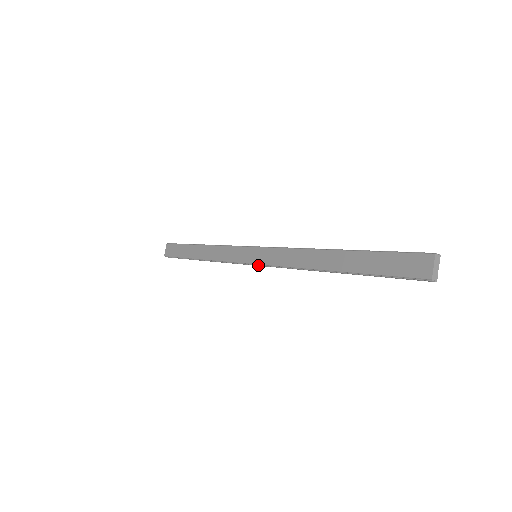
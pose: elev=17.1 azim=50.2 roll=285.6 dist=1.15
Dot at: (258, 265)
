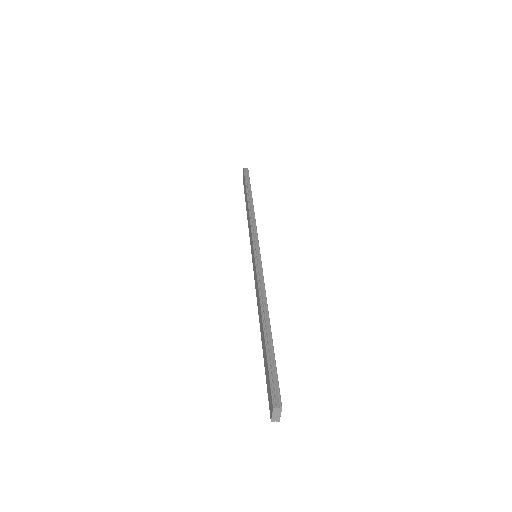
Dot at: occluded
